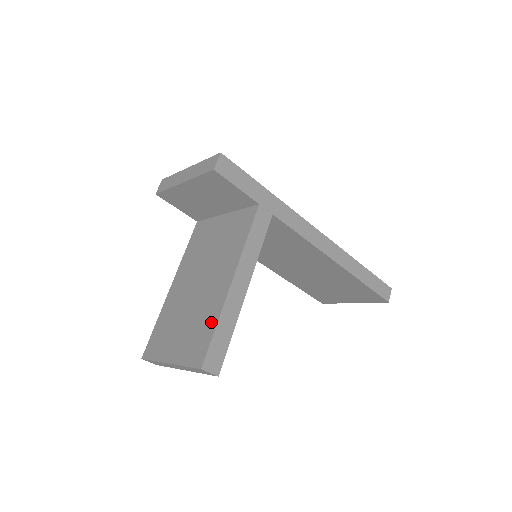
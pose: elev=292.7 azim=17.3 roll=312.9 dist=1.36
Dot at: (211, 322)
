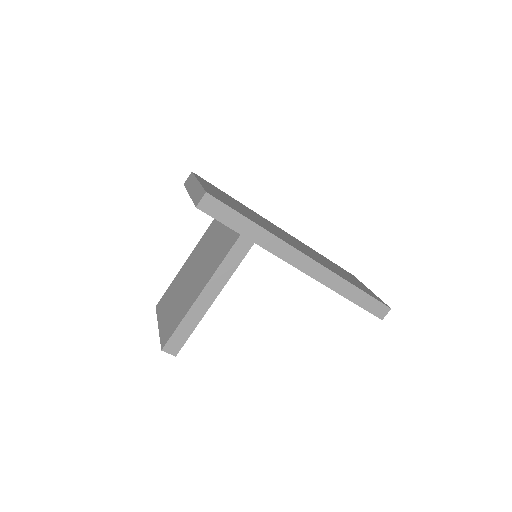
Dot at: (179, 318)
